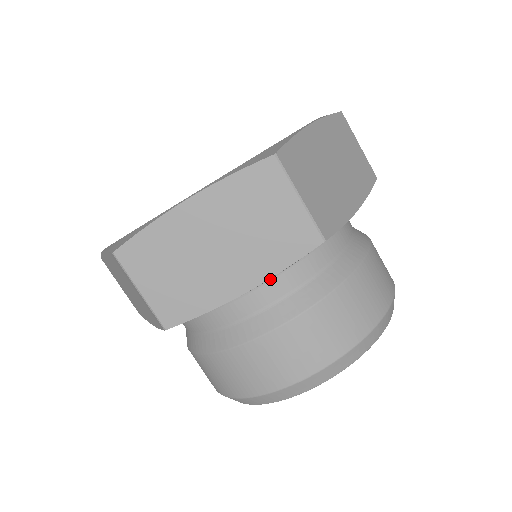
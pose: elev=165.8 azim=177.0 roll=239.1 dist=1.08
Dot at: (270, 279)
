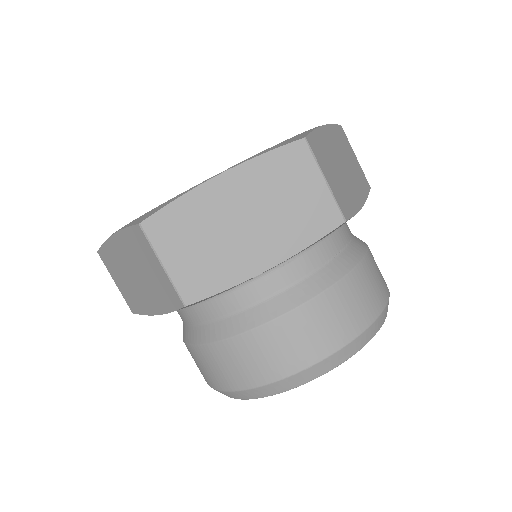
Dot at: (191, 306)
